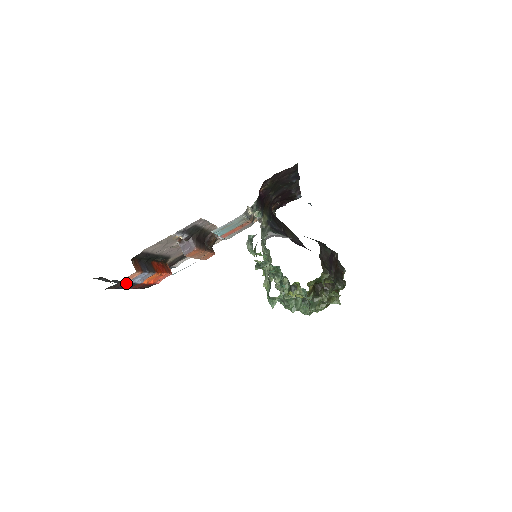
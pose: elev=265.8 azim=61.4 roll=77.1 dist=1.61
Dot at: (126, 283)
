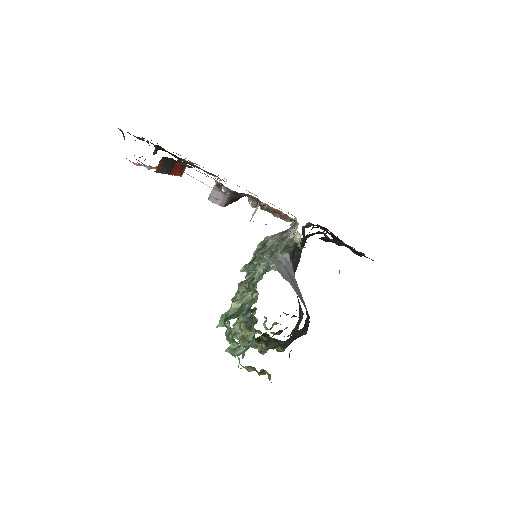
Dot at: (135, 164)
